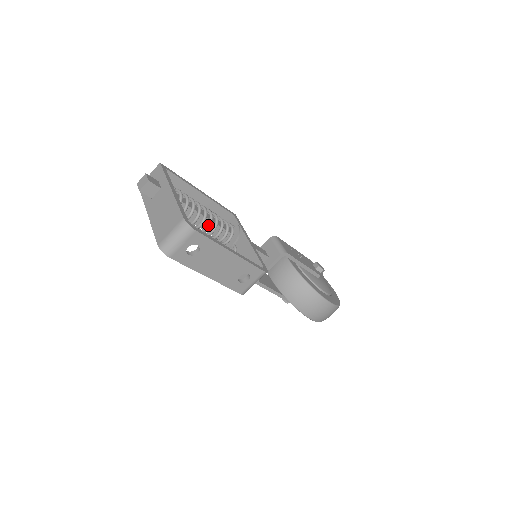
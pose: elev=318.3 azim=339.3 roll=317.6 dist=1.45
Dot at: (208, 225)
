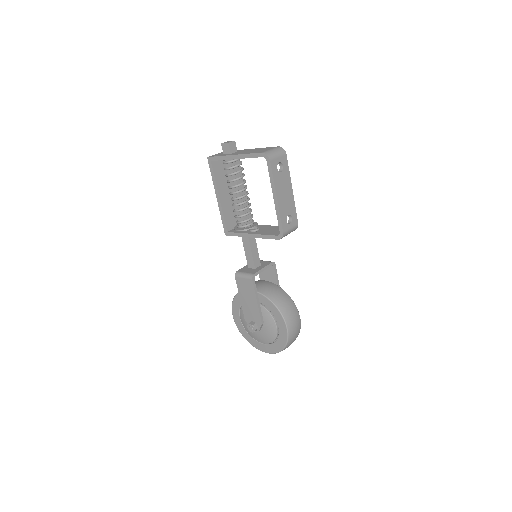
Dot at: (248, 199)
